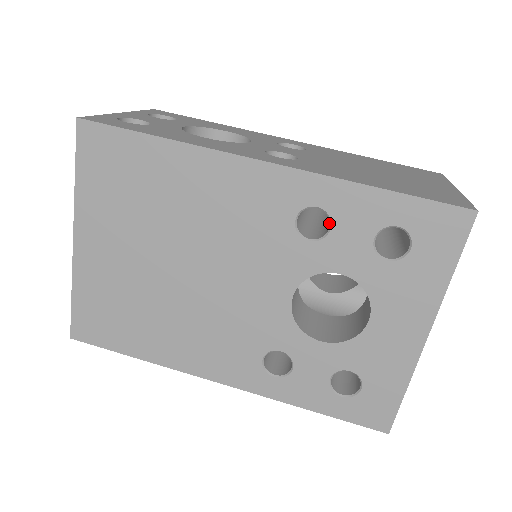
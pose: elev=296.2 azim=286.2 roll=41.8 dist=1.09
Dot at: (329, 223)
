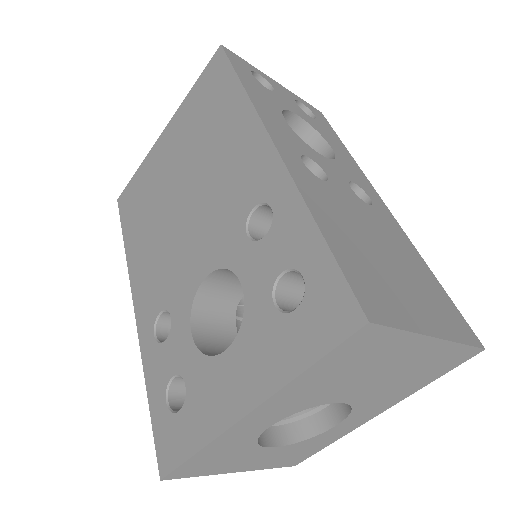
Dot at: occluded
